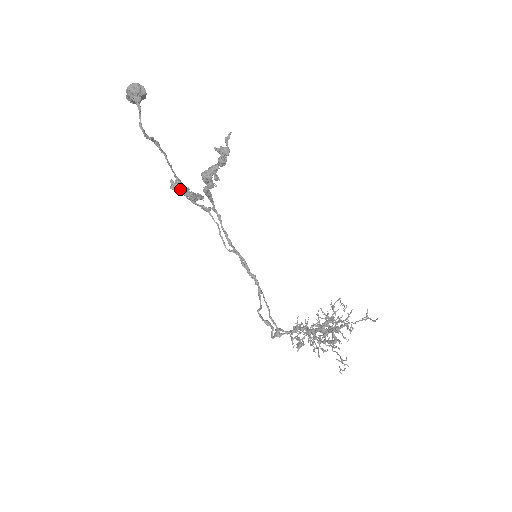
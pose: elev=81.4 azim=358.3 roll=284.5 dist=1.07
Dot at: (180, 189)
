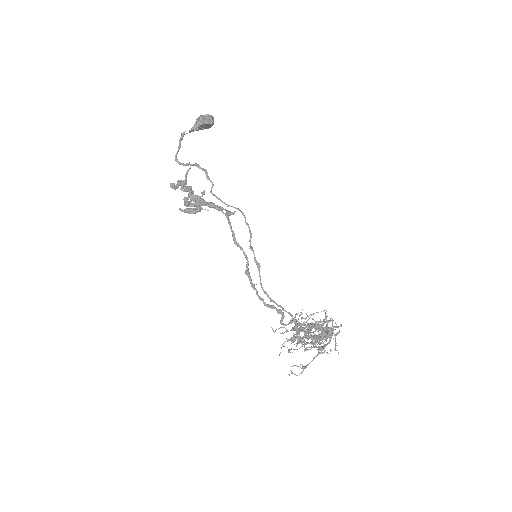
Dot at: (186, 205)
